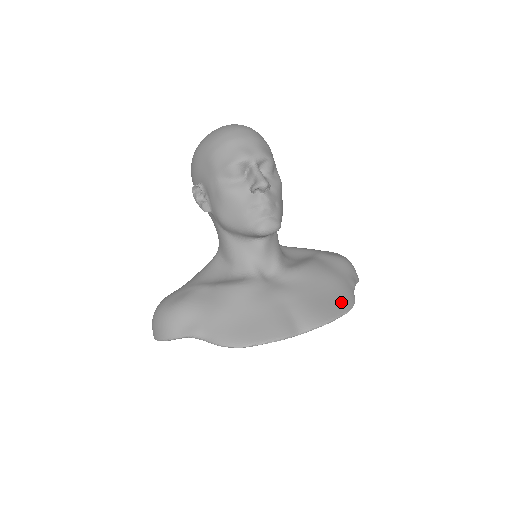
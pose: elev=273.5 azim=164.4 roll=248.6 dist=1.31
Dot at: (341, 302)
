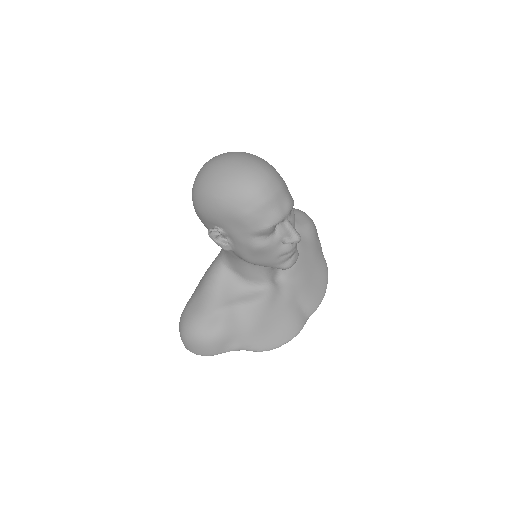
Dot at: (323, 275)
